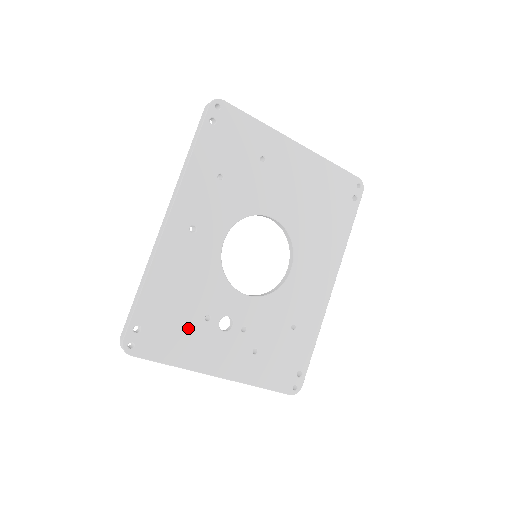
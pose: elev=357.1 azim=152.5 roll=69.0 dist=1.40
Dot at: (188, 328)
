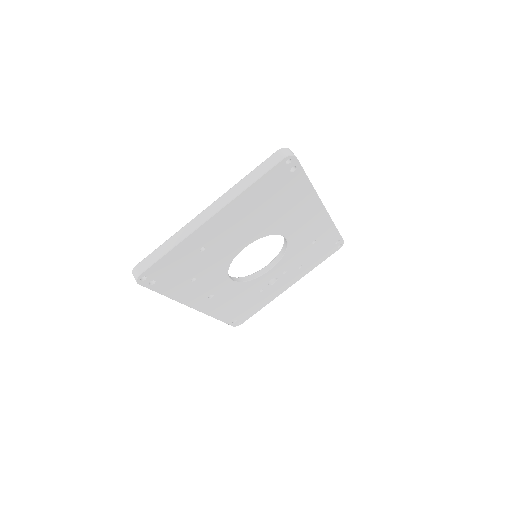
Dot at: (256, 300)
